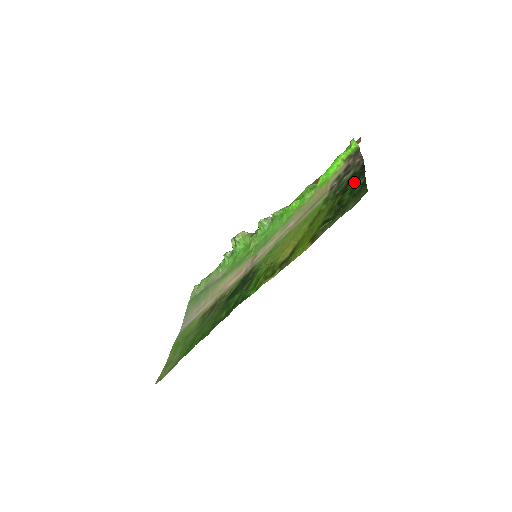
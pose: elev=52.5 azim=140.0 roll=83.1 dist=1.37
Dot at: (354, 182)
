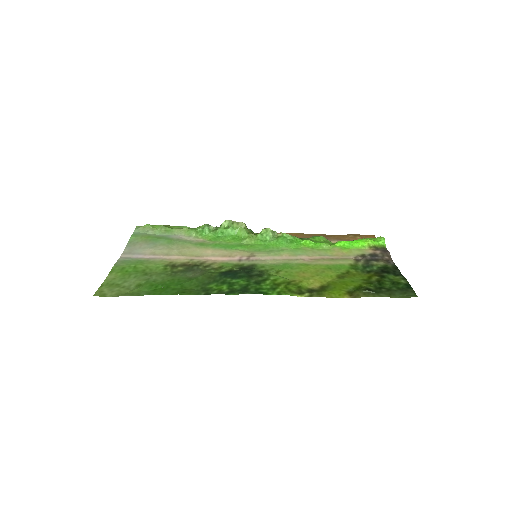
Dot at: (391, 275)
